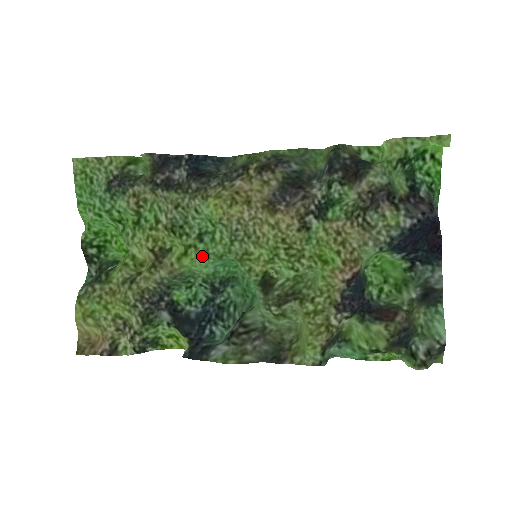
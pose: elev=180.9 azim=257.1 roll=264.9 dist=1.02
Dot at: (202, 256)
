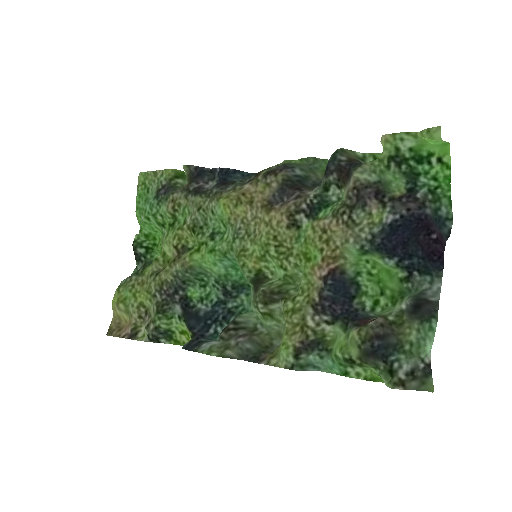
Dot at: (210, 252)
